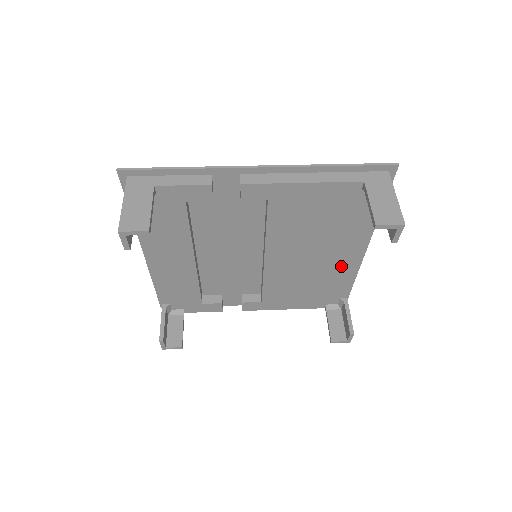
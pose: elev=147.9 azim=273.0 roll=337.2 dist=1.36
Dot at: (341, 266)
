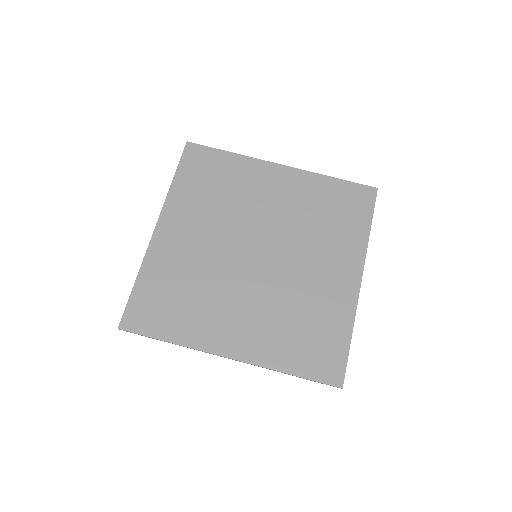
Dot at: occluded
